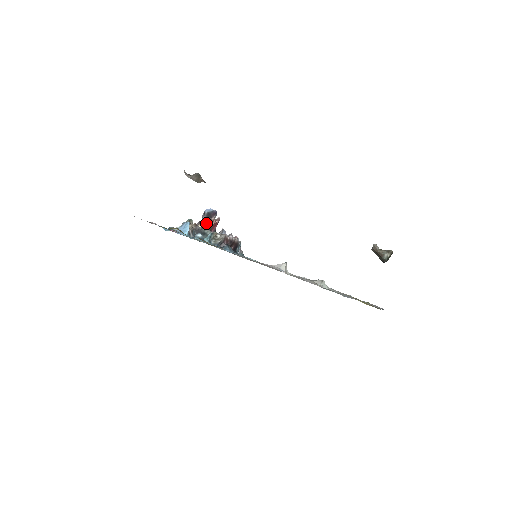
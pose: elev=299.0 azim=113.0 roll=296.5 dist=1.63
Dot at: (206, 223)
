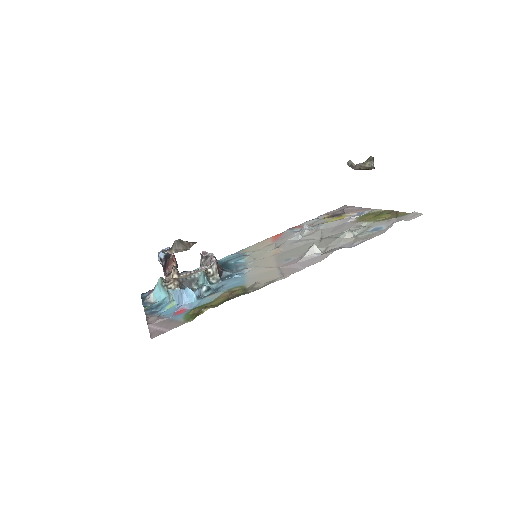
Dot at: (174, 267)
